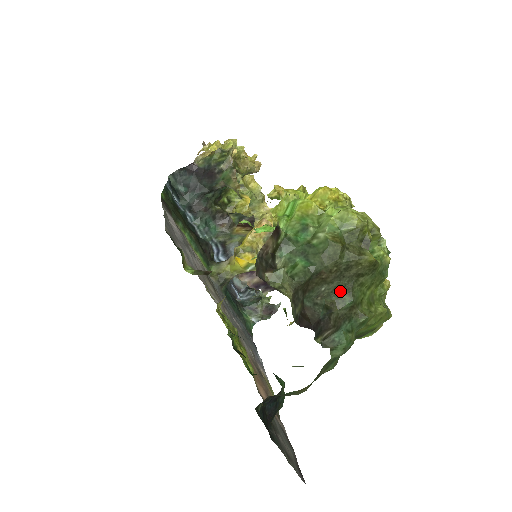
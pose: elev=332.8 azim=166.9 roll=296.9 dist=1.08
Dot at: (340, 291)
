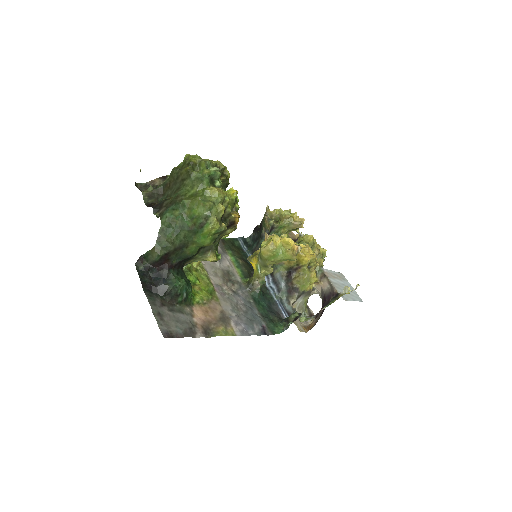
Dot at: (175, 191)
